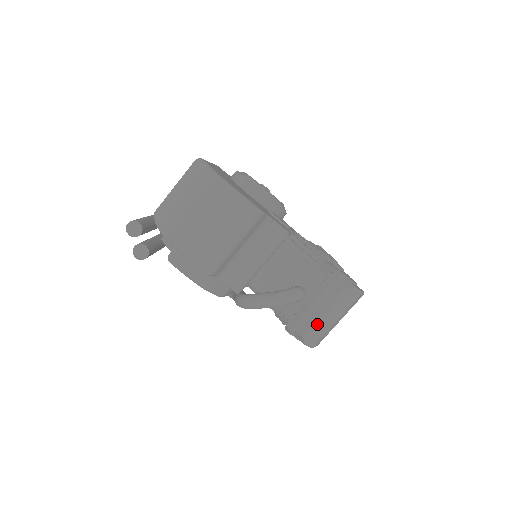
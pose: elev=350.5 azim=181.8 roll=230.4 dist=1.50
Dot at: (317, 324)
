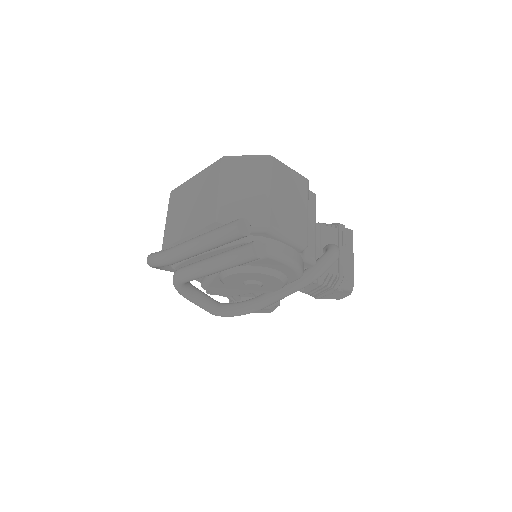
Dot at: (353, 266)
